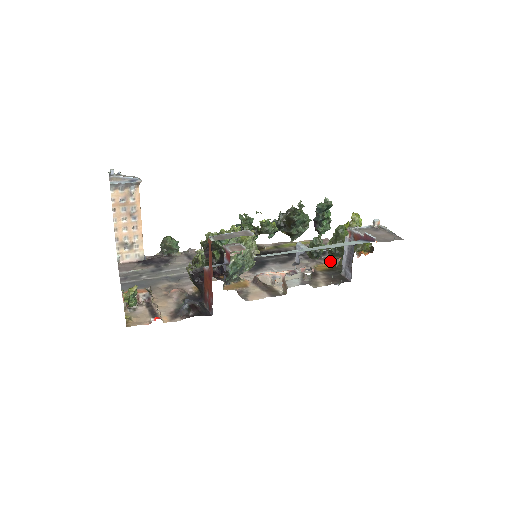
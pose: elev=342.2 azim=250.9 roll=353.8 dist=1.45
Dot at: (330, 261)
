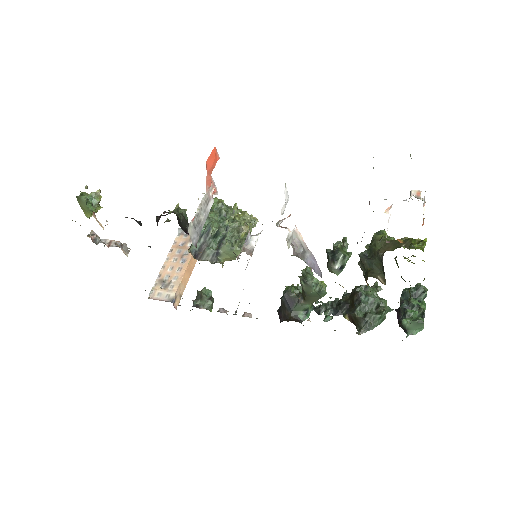
Dot at: occluded
